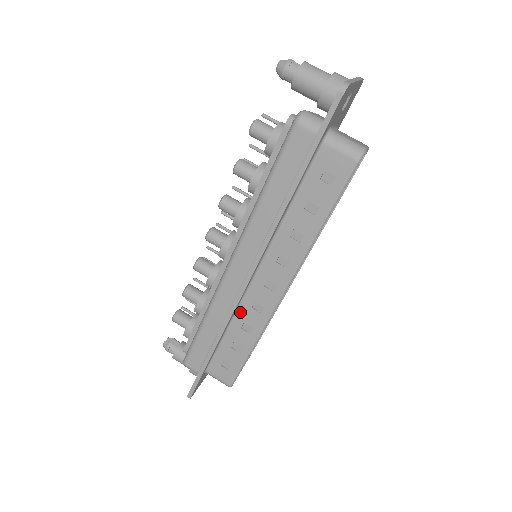
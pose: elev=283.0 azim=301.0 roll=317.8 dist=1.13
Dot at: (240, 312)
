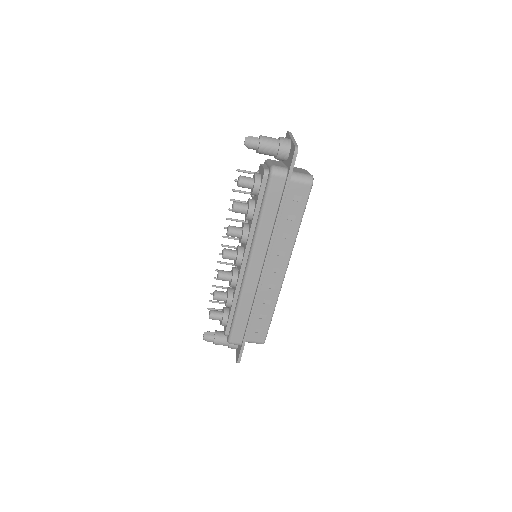
Dot at: (260, 294)
